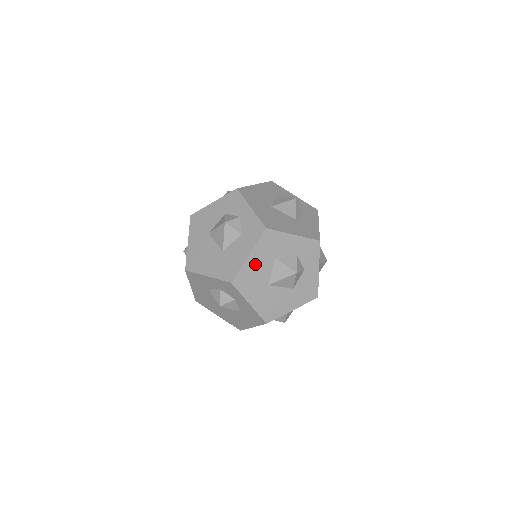
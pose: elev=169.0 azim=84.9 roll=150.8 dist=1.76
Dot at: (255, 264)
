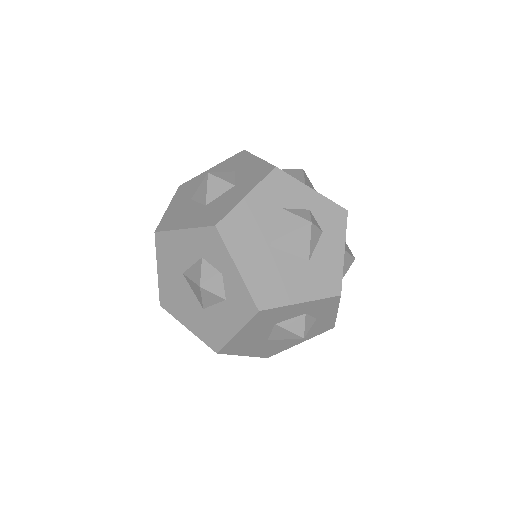
Dot at: (247, 335)
